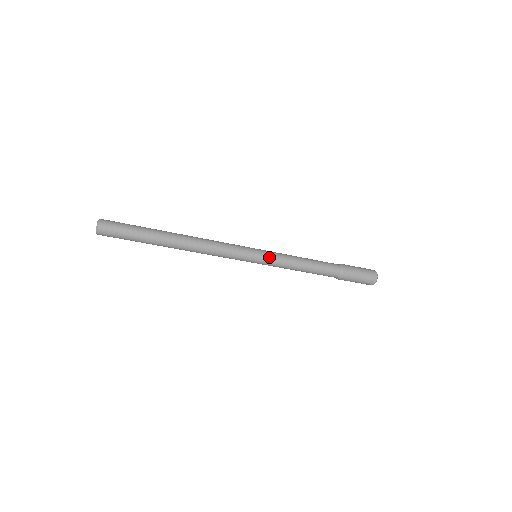
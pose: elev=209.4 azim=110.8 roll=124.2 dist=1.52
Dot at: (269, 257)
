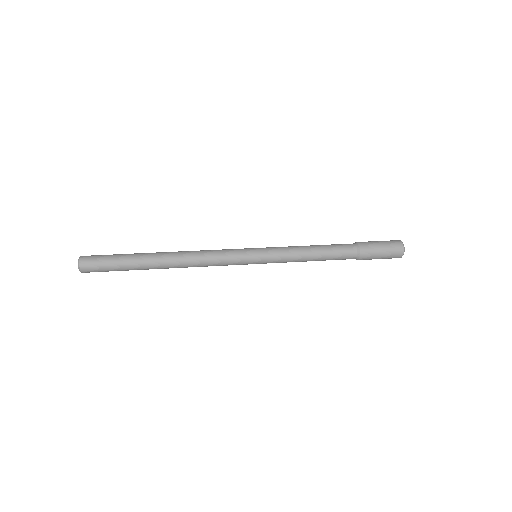
Dot at: (270, 254)
